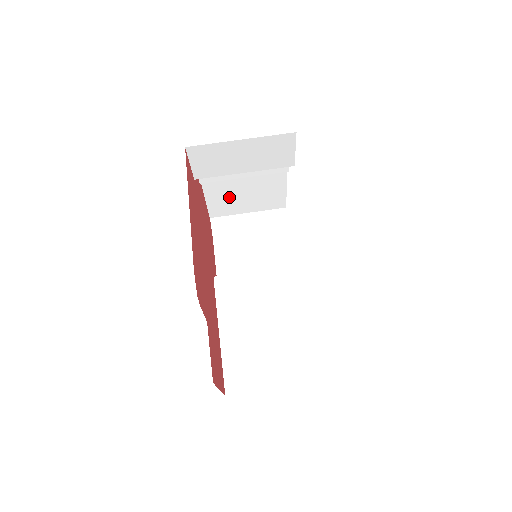
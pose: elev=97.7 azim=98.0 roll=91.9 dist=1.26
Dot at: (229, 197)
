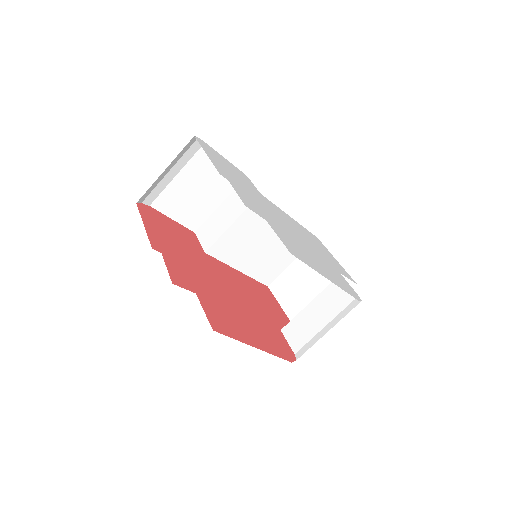
Dot at: occluded
